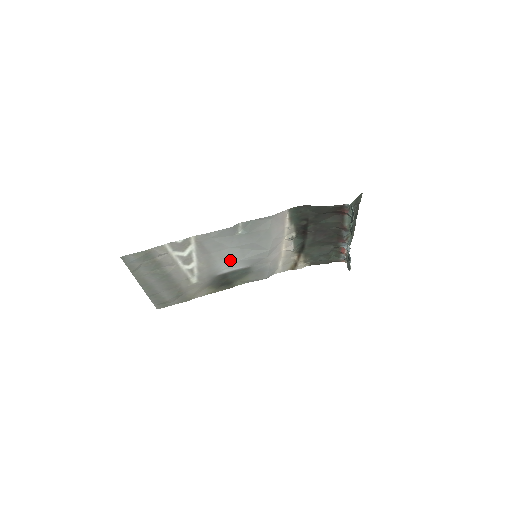
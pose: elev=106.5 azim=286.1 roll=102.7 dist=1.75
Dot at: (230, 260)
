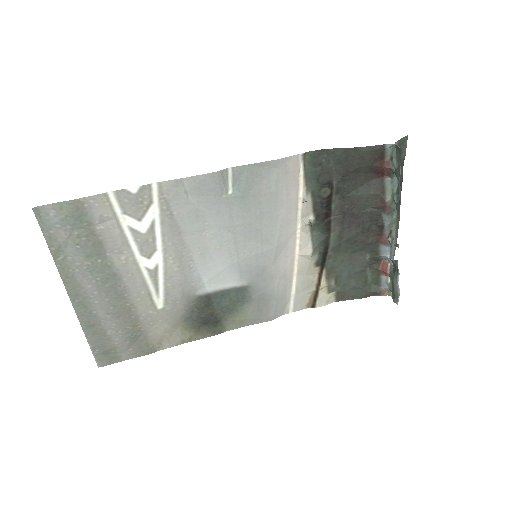
Dot at: (216, 261)
